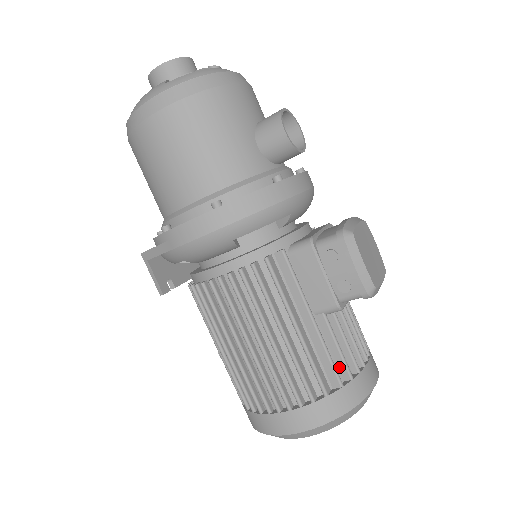
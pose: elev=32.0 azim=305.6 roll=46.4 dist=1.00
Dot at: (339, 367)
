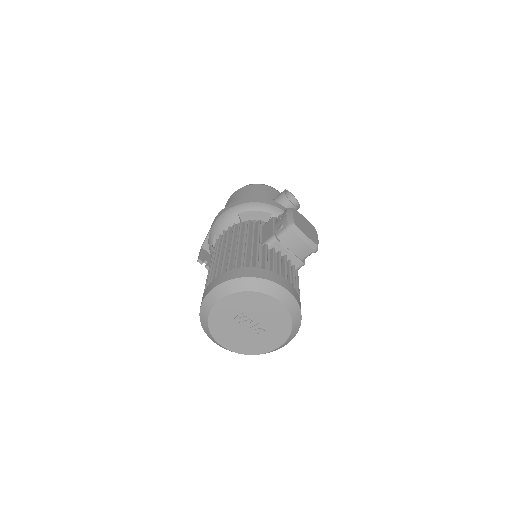
Dot at: (262, 266)
